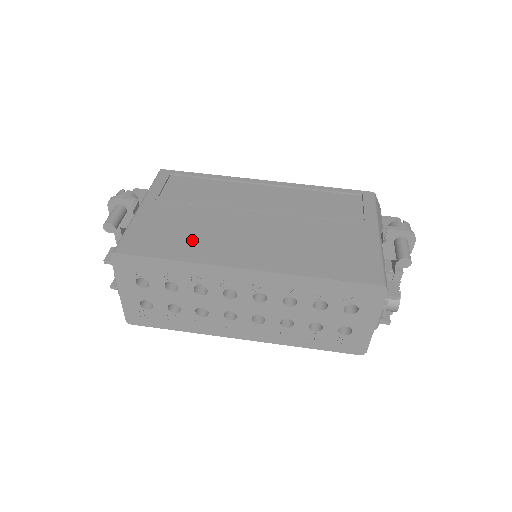
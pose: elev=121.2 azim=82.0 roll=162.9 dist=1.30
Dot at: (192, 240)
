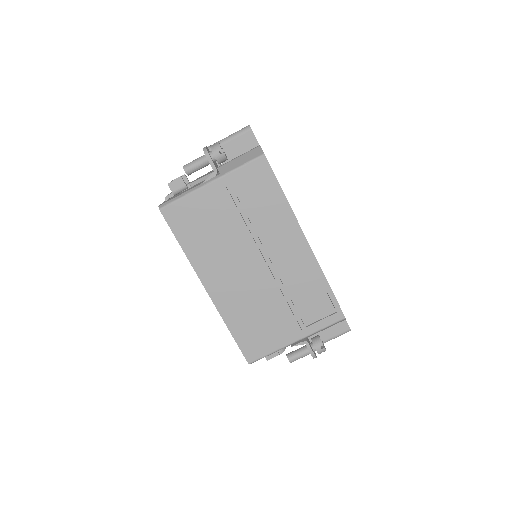
Dot at: (205, 244)
